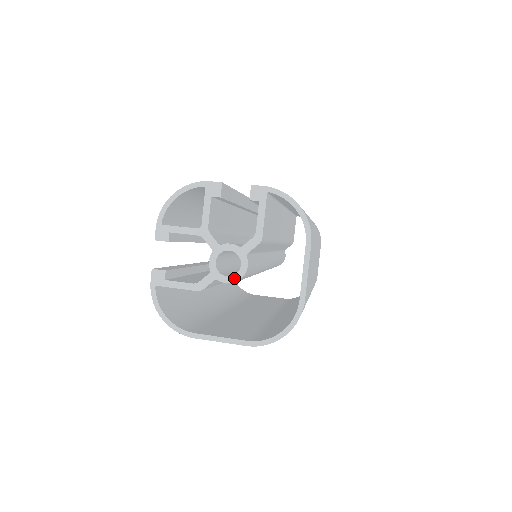
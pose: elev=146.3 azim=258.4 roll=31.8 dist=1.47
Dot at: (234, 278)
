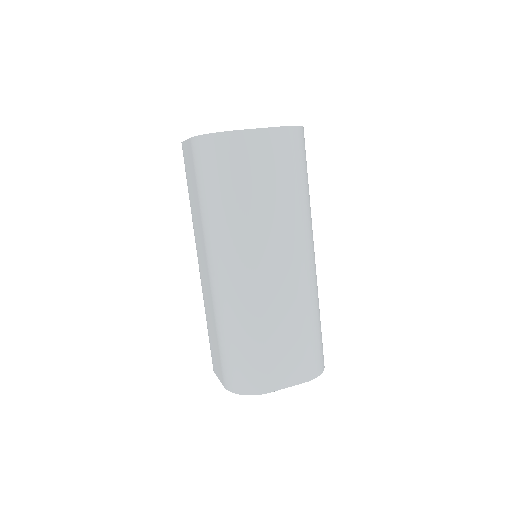
Dot at: occluded
